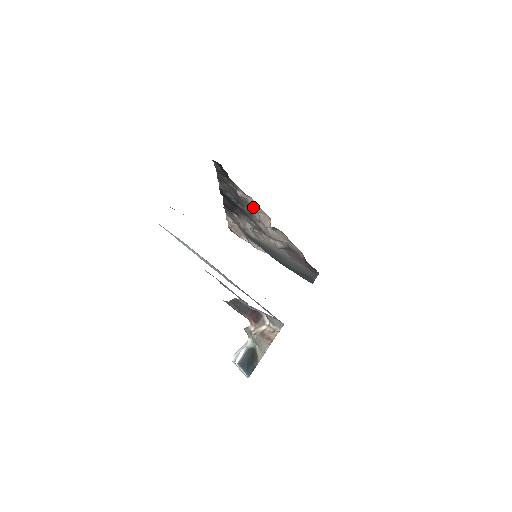
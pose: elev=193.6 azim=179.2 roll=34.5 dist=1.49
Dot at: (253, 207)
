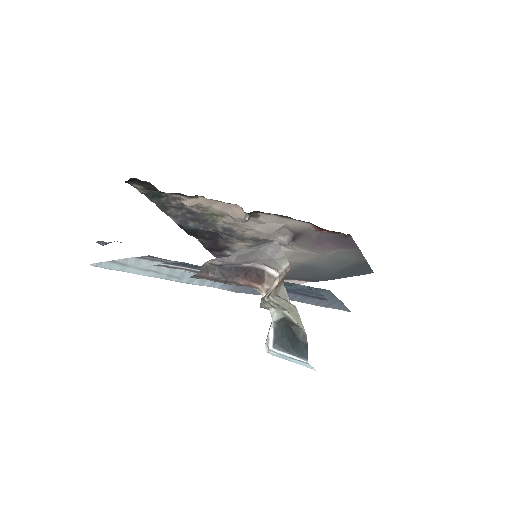
Dot at: (215, 210)
